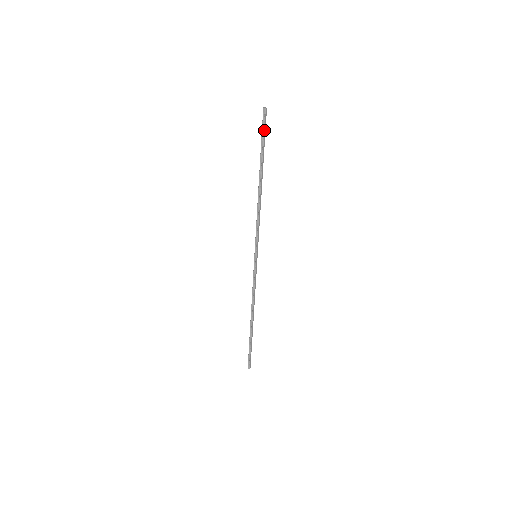
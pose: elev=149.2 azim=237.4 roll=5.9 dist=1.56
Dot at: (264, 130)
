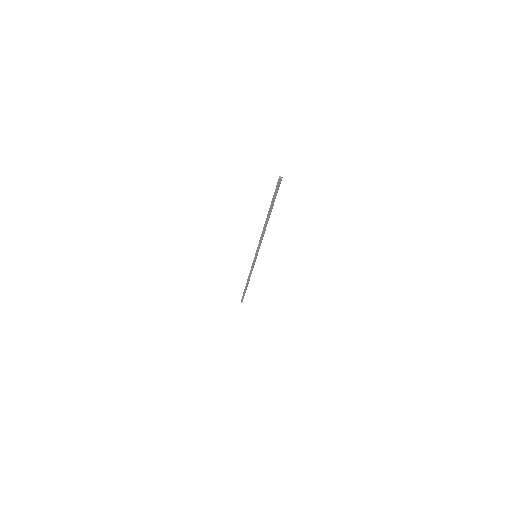
Dot at: (277, 192)
